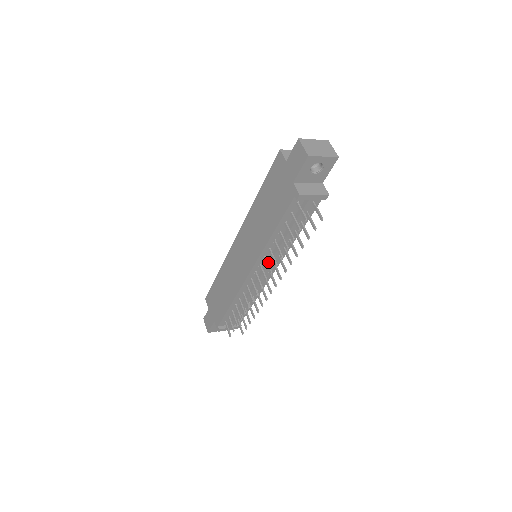
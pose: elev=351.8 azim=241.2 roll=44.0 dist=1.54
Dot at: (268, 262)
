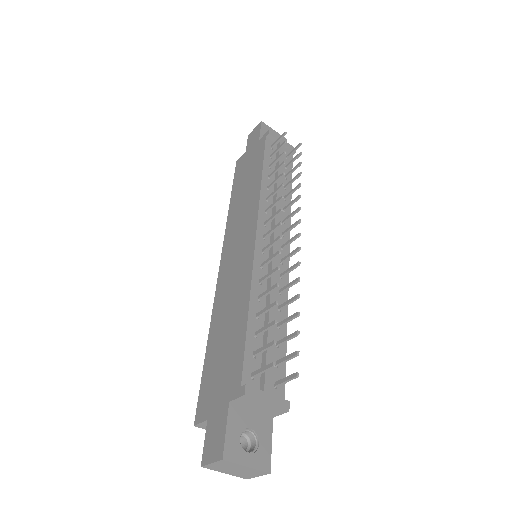
Dot at: occluded
